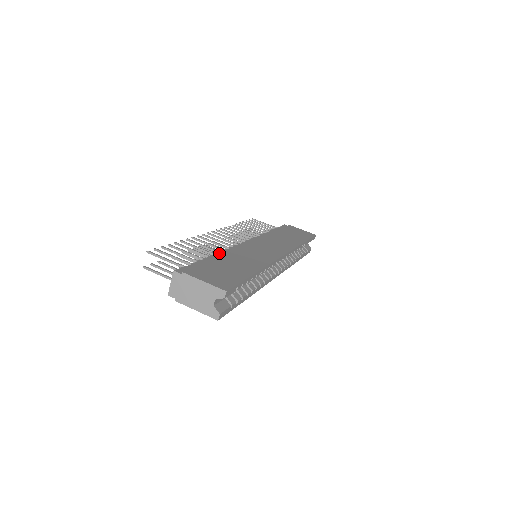
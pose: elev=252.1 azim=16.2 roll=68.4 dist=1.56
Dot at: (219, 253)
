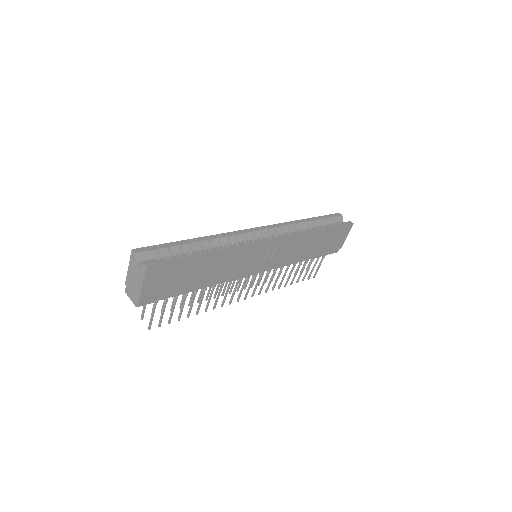
Dot at: occluded
